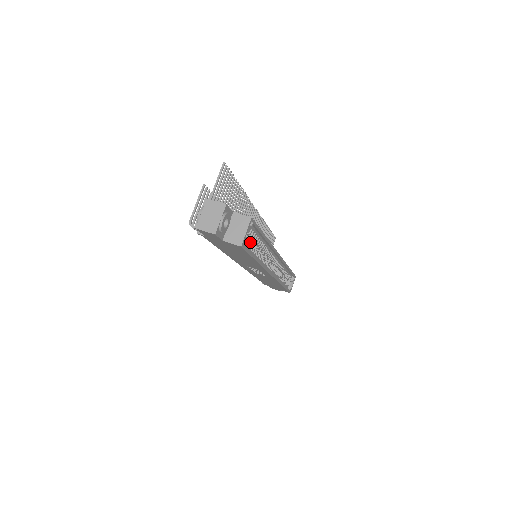
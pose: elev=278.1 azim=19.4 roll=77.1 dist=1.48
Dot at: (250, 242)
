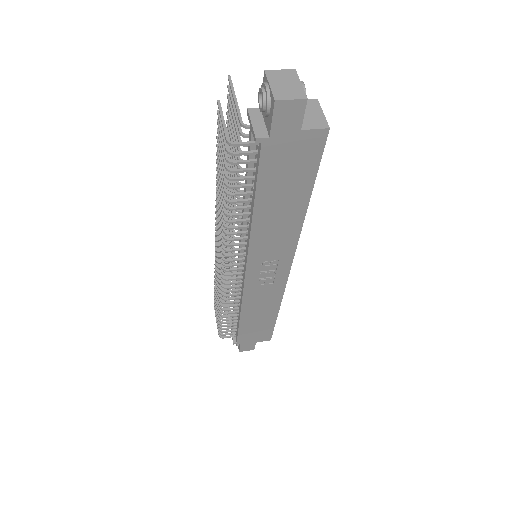
Dot at: occluded
